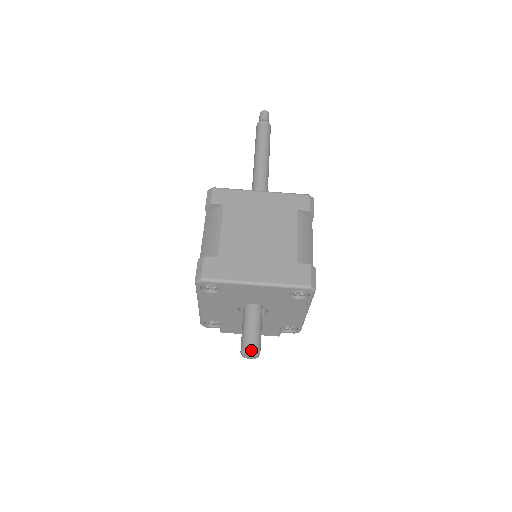
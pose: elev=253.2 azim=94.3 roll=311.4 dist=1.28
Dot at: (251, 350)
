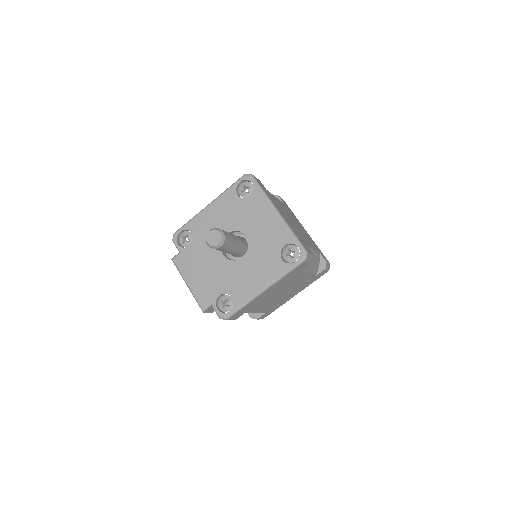
Dot at: (223, 232)
